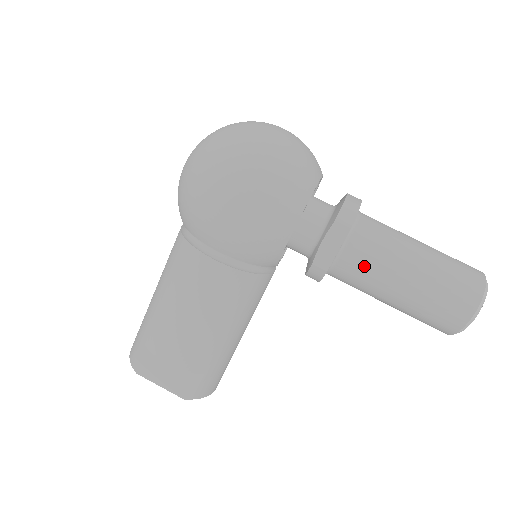
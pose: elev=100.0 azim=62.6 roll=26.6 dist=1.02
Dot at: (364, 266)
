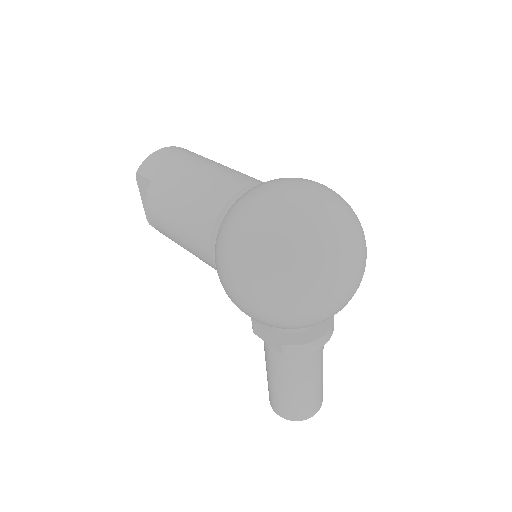
Dot at: (270, 356)
